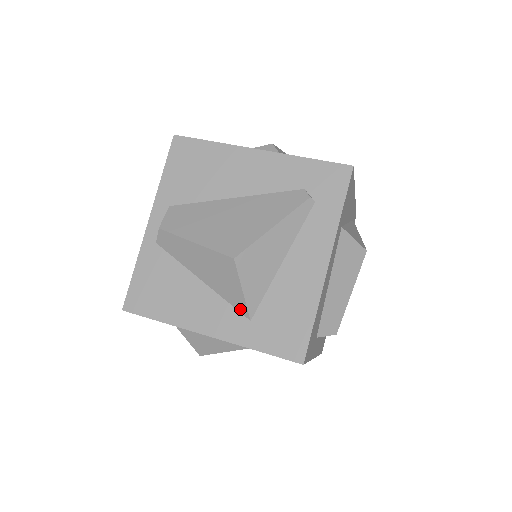
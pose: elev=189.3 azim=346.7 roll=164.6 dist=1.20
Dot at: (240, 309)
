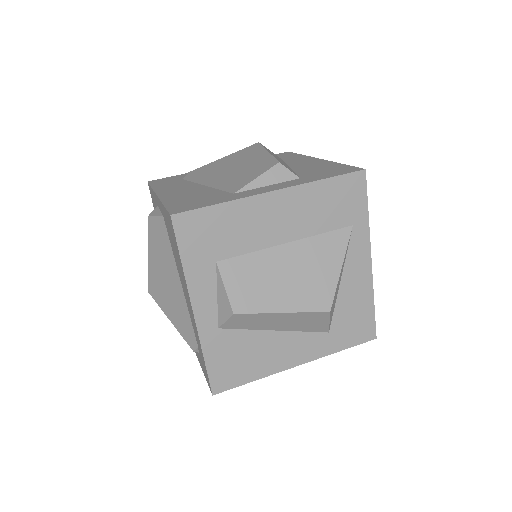
Dot at: occluded
